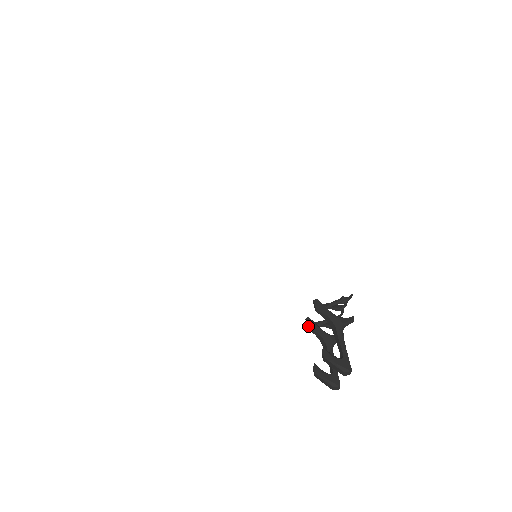
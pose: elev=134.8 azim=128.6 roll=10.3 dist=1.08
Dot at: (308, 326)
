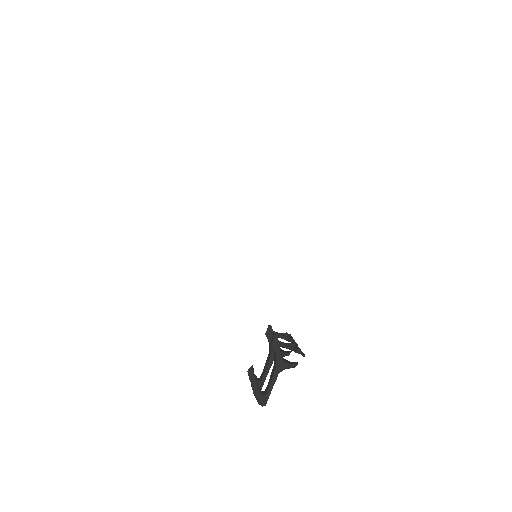
Dot at: (266, 334)
